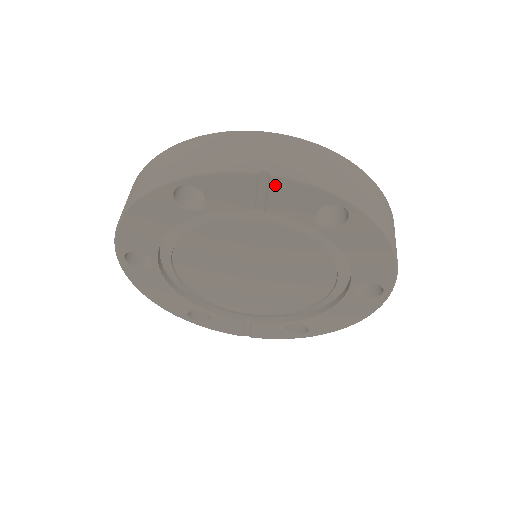
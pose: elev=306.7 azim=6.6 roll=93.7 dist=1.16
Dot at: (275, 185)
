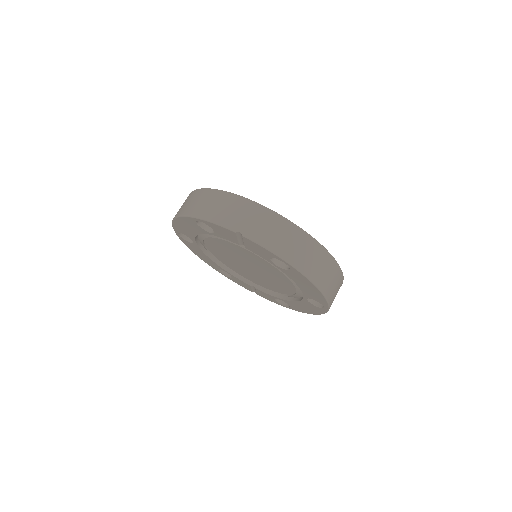
Dot at: (246, 240)
